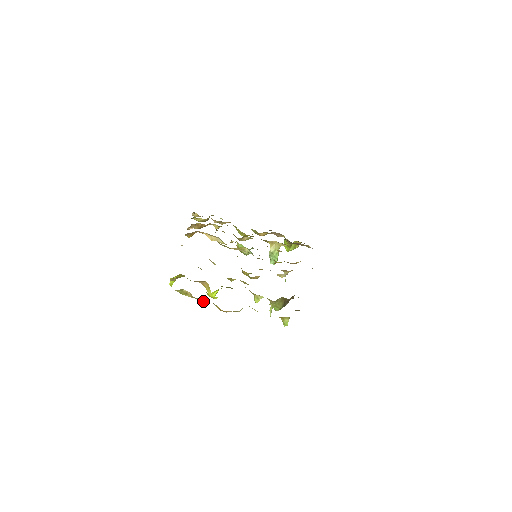
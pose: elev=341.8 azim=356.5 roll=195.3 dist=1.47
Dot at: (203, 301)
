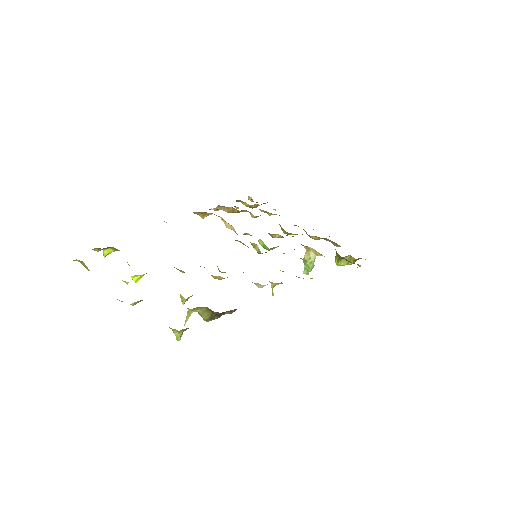
Dot at: occluded
